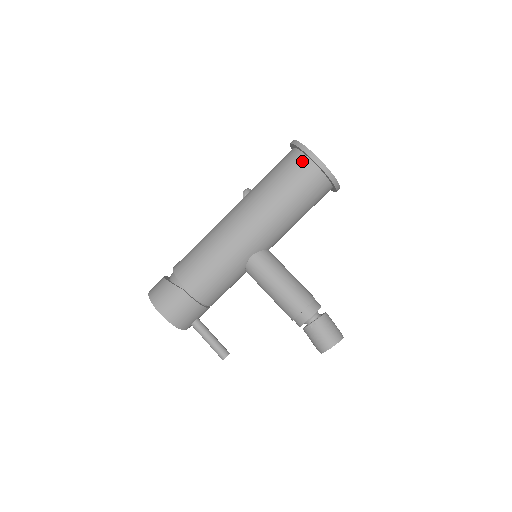
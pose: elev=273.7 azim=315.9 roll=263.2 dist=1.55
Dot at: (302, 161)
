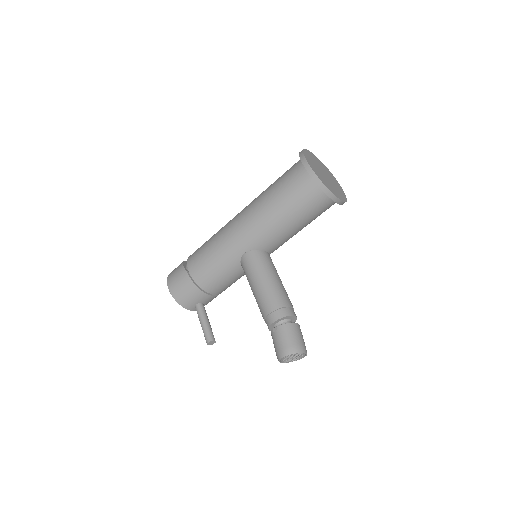
Dot at: (299, 168)
